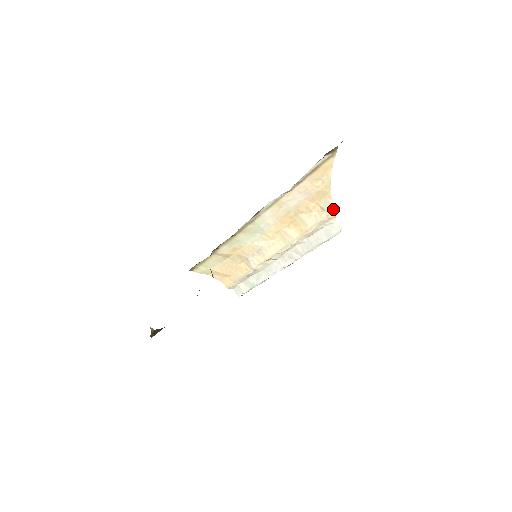
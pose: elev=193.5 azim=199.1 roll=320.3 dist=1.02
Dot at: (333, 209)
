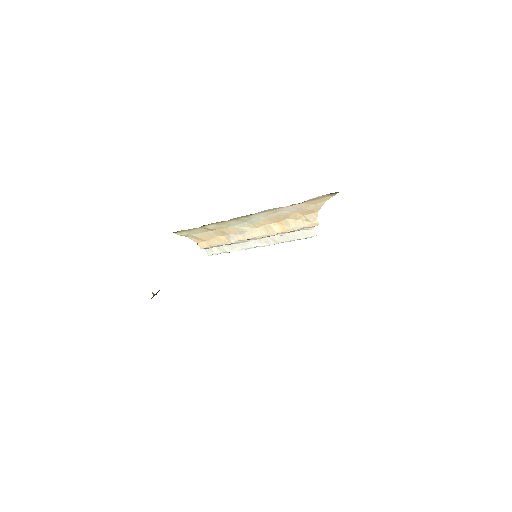
Dot at: (315, 222)
